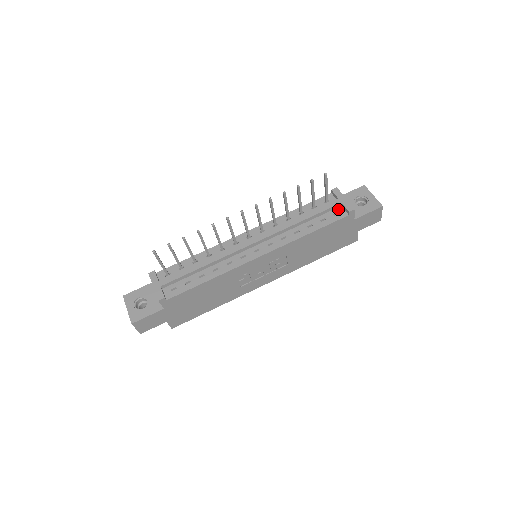
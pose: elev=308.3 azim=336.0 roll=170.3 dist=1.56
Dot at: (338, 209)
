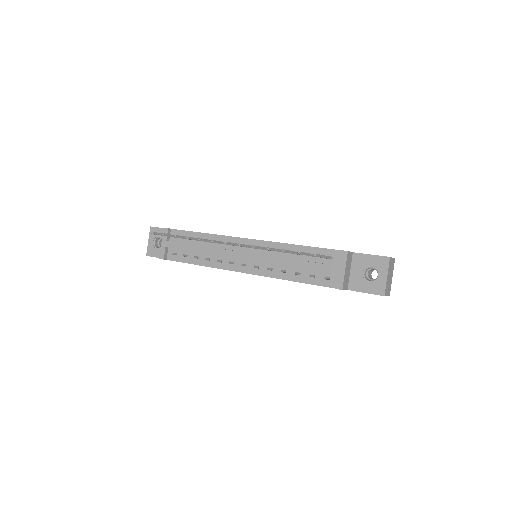
Dot at: (333, 275)
